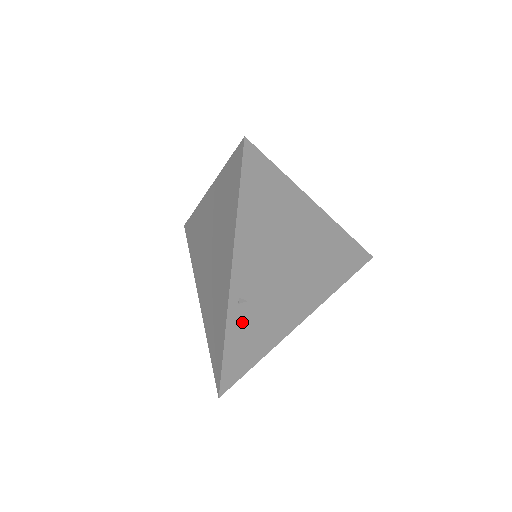
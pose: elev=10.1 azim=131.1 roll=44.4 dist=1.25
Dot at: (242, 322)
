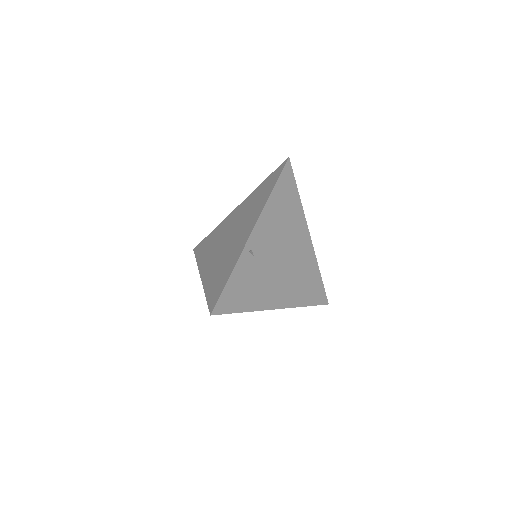
Dot at: (246, 269)
